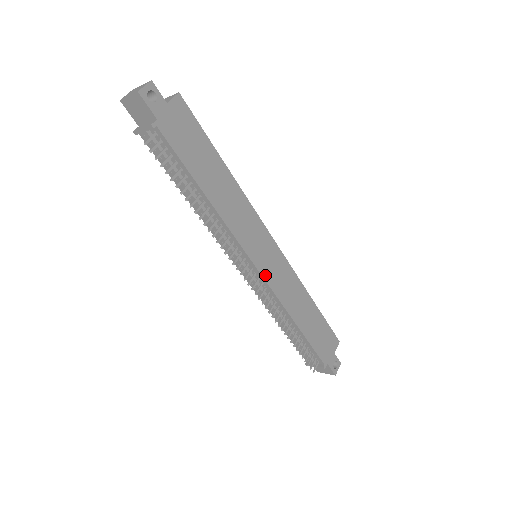
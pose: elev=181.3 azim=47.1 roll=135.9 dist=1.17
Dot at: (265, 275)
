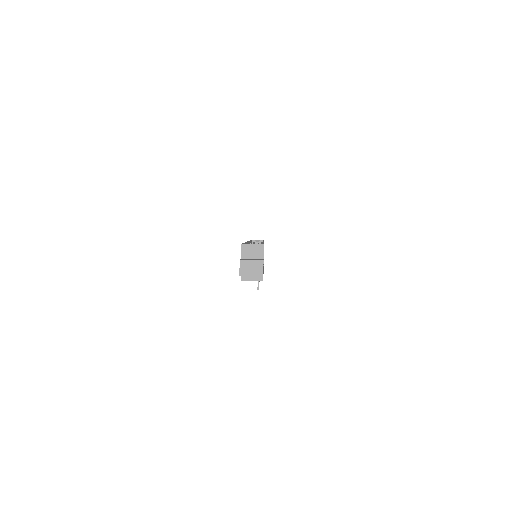
Dot at: occluded
